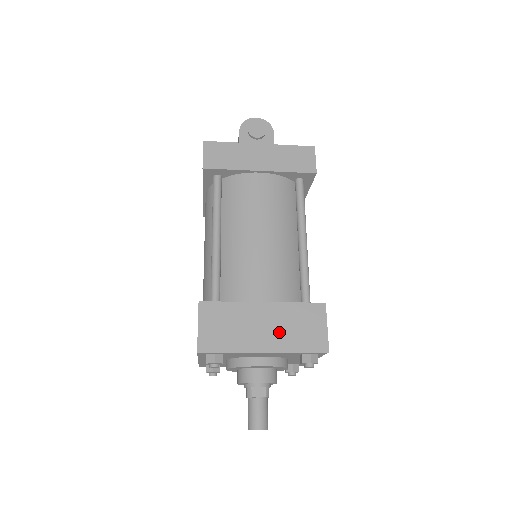
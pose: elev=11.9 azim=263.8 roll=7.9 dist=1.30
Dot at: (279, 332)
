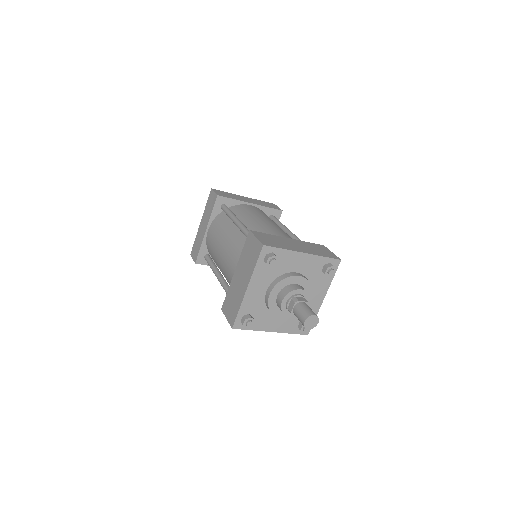
Dot at: (307, 248)
